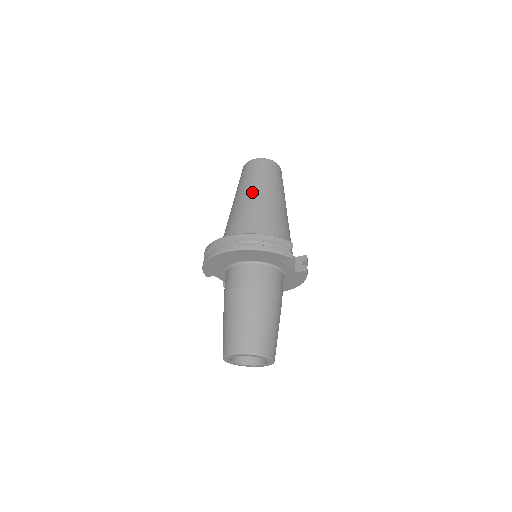
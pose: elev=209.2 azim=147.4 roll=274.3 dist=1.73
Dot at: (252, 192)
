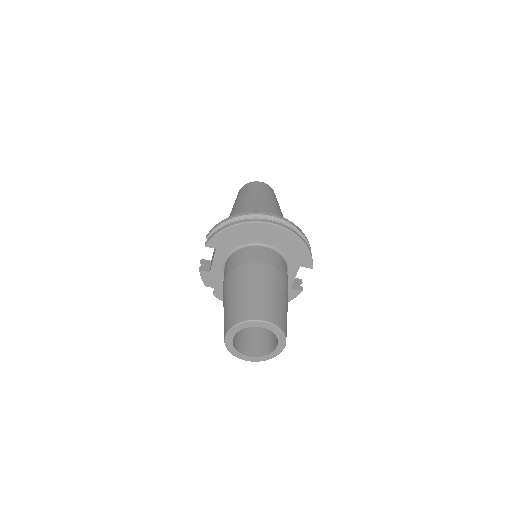
Dot at: (271, 202)
